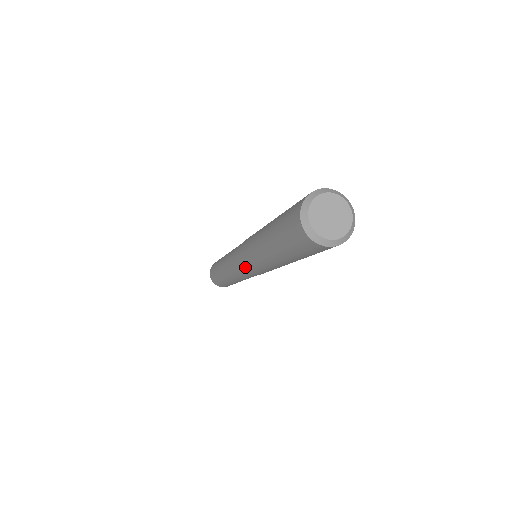
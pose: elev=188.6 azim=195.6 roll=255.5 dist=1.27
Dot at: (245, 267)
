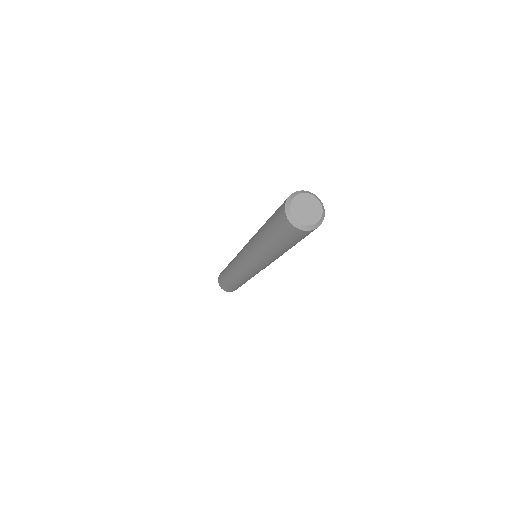
Dot at: (254, 268)
